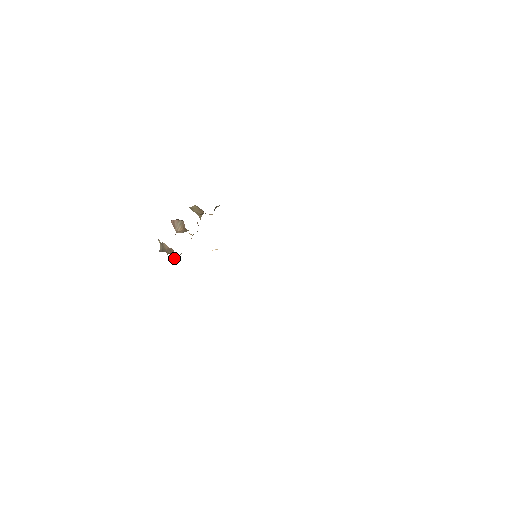
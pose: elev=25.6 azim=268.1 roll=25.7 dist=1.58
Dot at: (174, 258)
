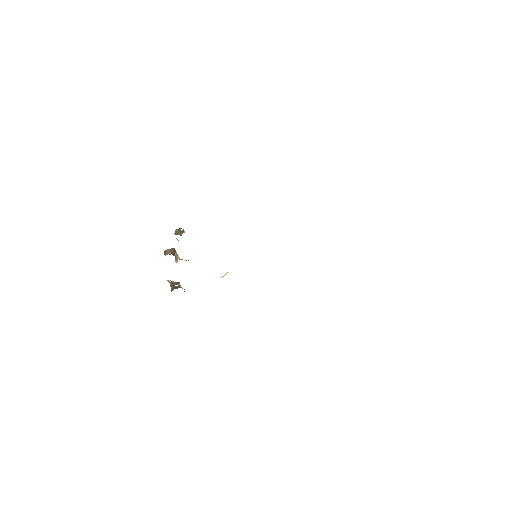
Dot at: occluded
